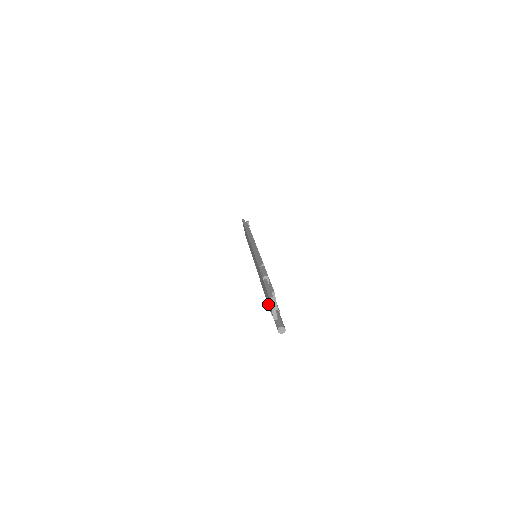
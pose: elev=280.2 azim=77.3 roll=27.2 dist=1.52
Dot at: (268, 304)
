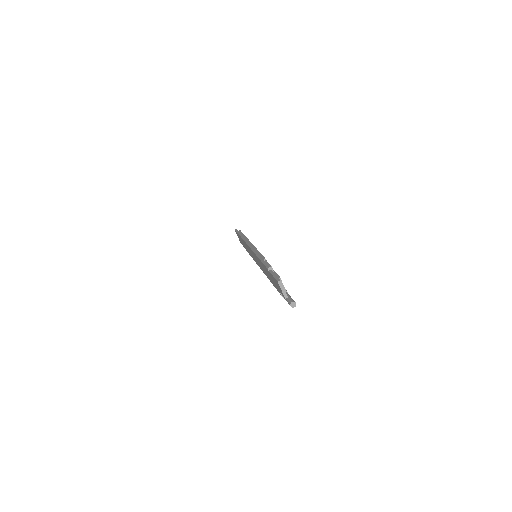
Dot at: (277, 289)
